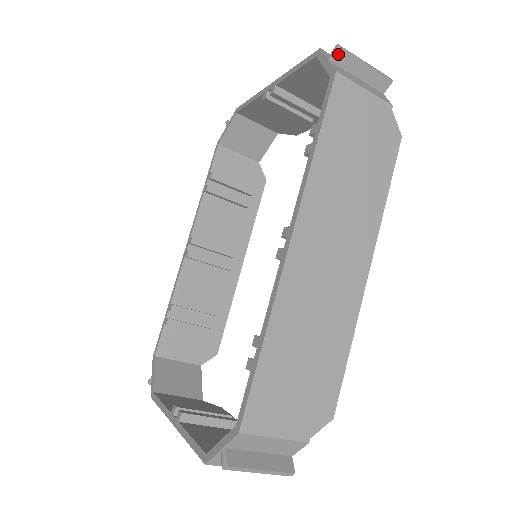
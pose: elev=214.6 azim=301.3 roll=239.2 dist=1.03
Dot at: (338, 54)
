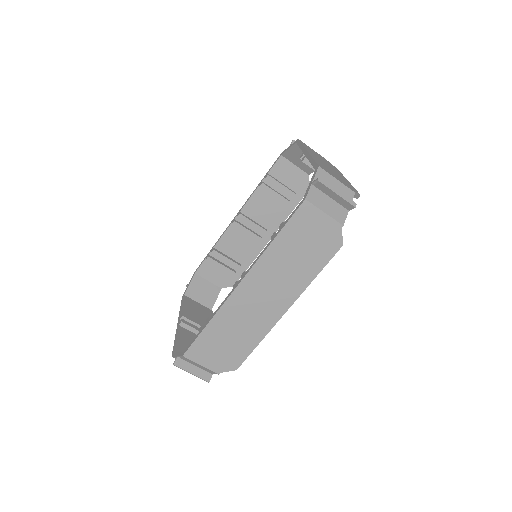
Dot at: (318, 183)
